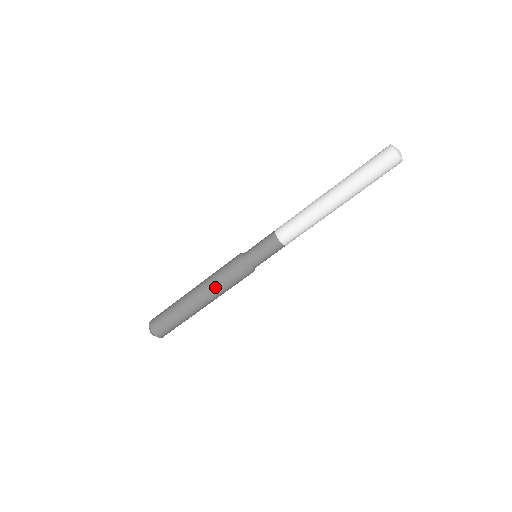
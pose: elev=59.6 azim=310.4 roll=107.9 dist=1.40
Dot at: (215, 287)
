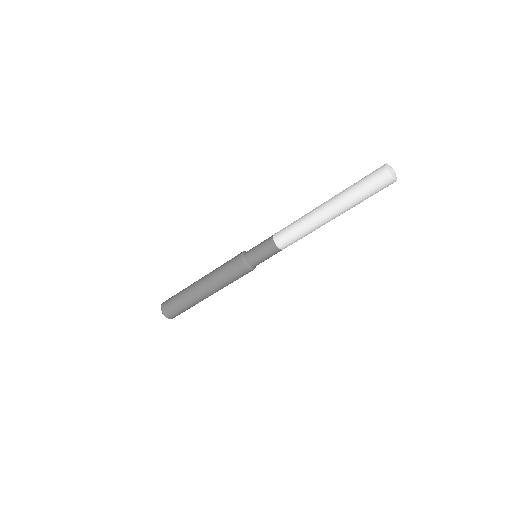
Dot at: (225, 286)
